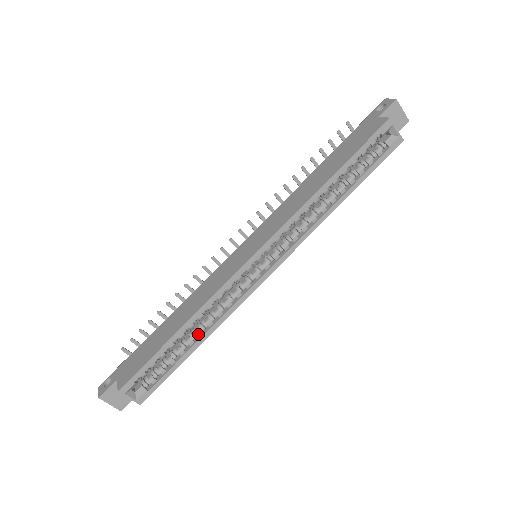
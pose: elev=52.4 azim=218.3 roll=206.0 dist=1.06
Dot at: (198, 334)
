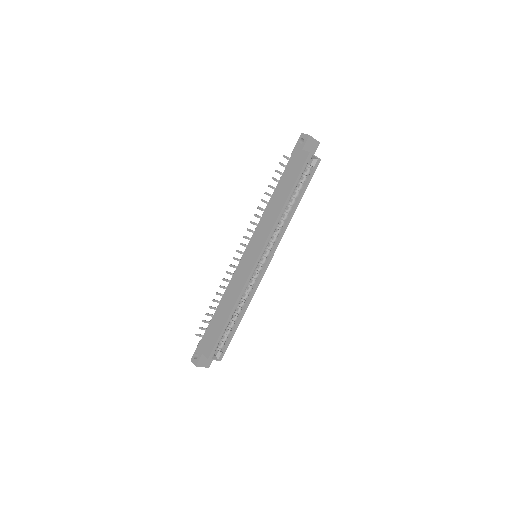
Dot at: (239, 312)
